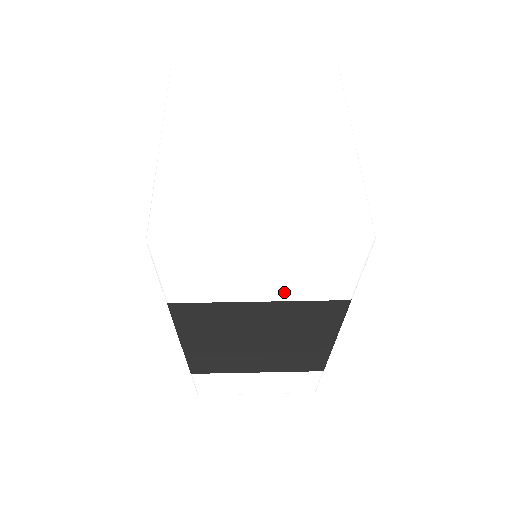
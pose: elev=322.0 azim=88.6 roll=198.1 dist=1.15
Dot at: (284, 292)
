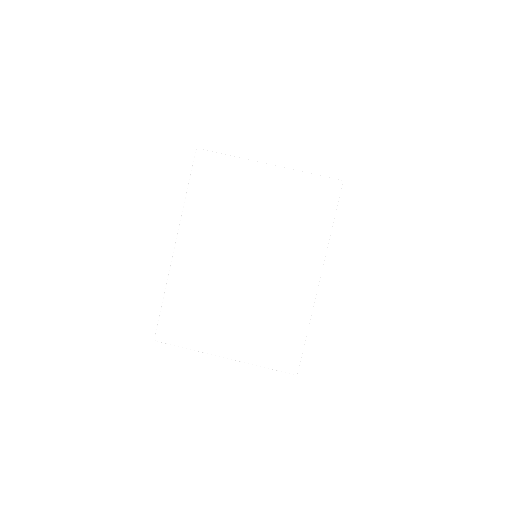
Dot at: occluded
